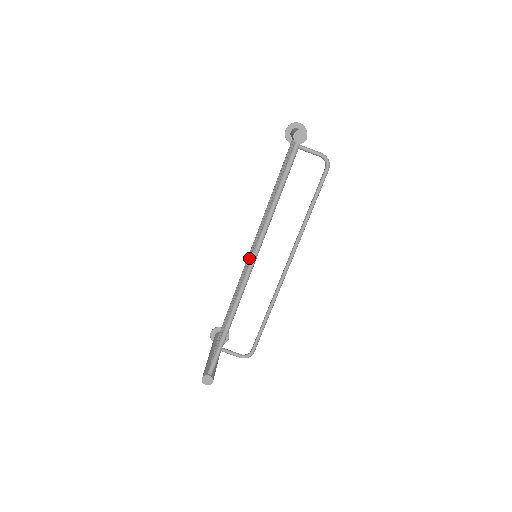
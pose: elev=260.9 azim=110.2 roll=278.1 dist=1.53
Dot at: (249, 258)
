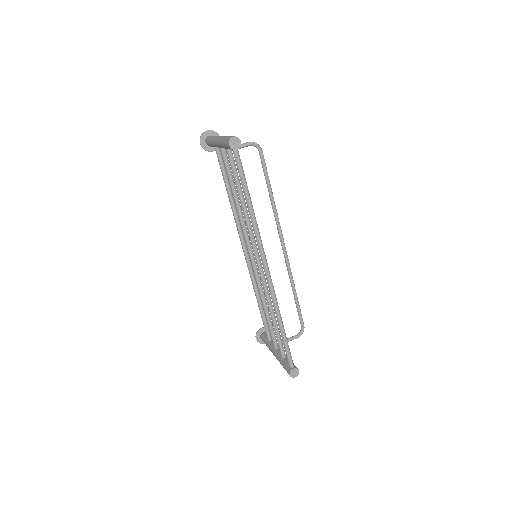
Dot at: (256, 262)
